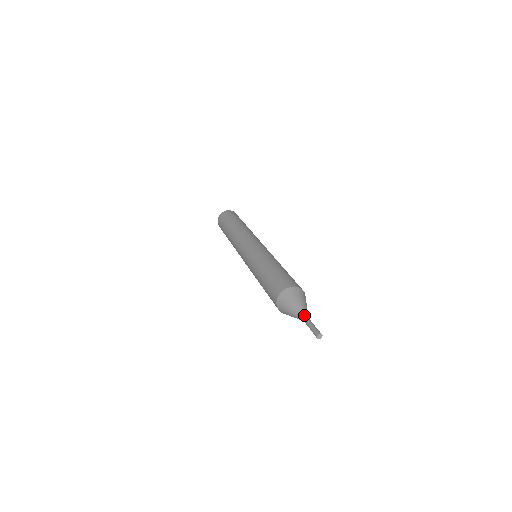
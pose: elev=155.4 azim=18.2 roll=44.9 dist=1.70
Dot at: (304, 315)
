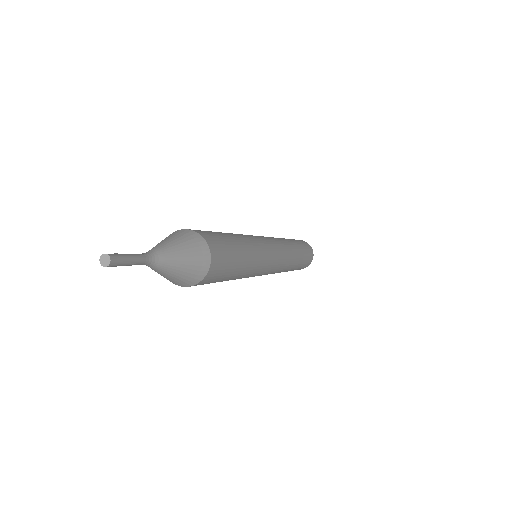
Dot at: (153, 252)
